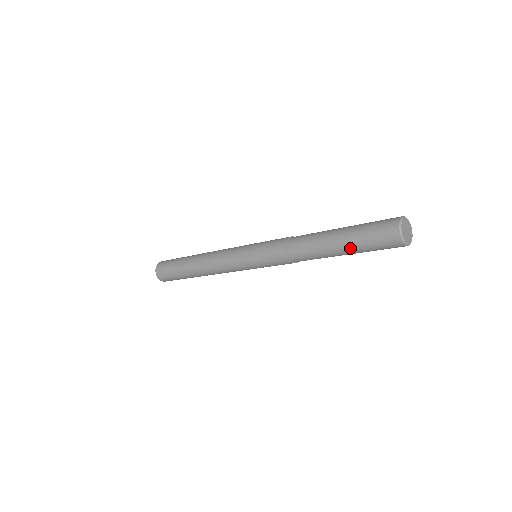
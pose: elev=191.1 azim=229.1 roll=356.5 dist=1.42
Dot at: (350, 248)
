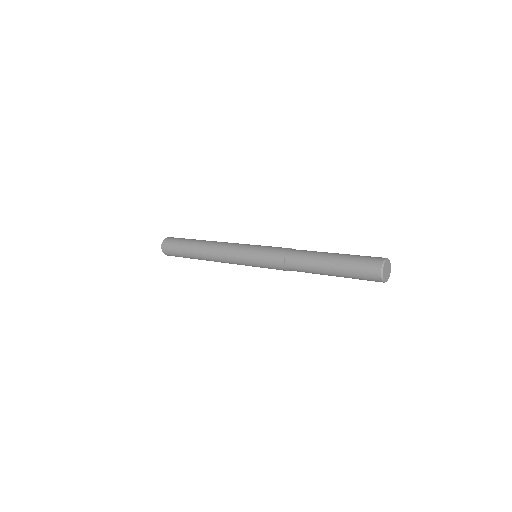
Dot at: (338, 271)
